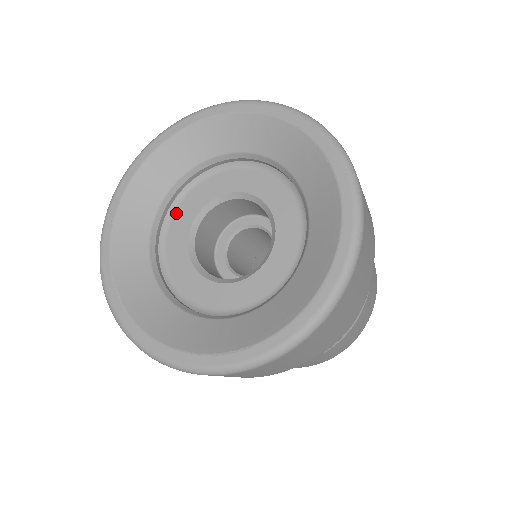
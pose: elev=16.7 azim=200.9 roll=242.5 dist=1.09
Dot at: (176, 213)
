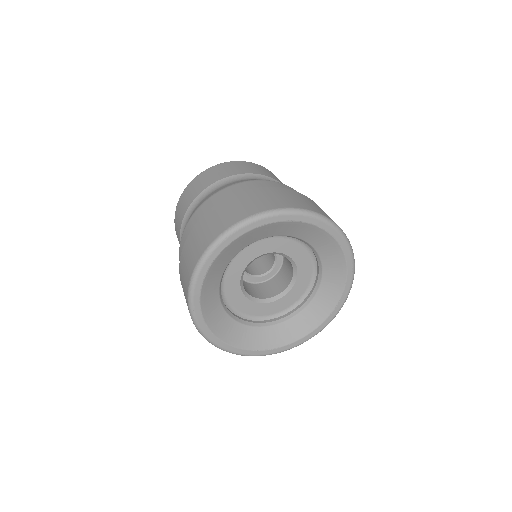
Dot at: (229, 301)
